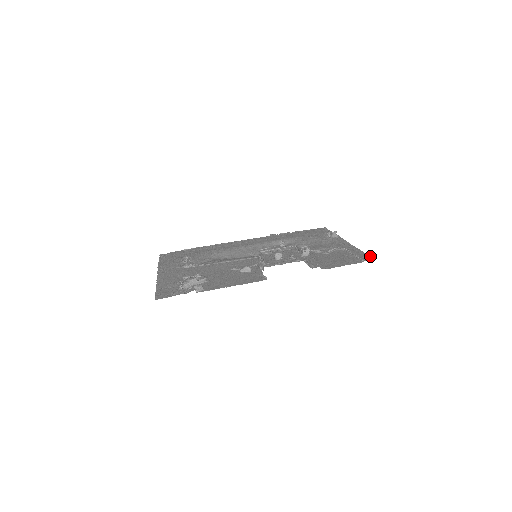
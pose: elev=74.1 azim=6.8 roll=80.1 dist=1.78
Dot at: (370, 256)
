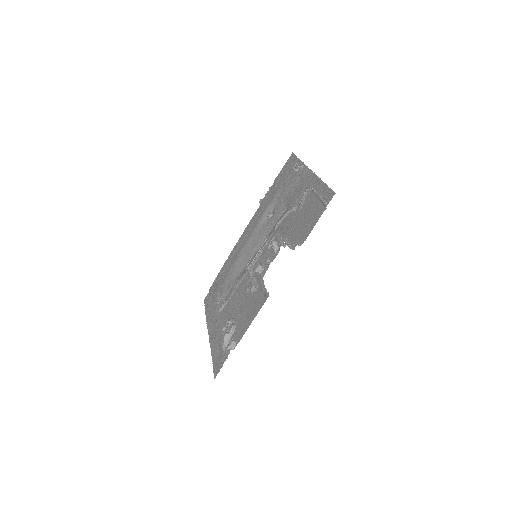
Dot at: (330, 189)
